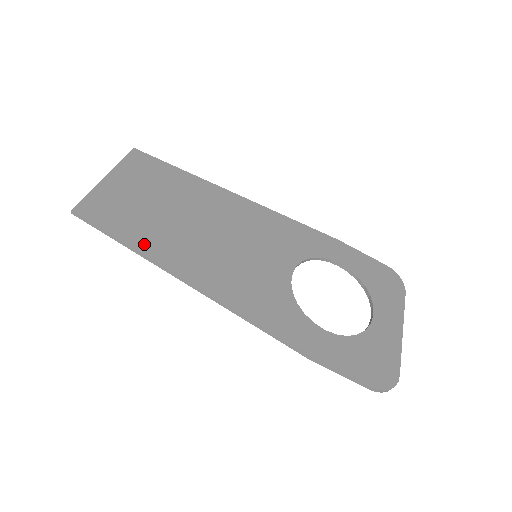
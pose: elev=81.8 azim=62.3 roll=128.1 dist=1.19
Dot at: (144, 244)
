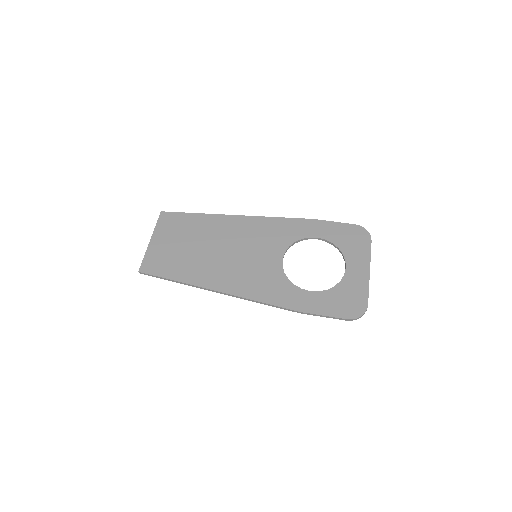
Dot at: (184, 277)
